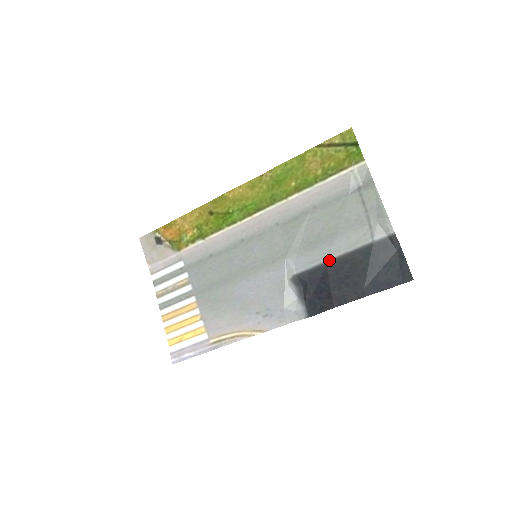
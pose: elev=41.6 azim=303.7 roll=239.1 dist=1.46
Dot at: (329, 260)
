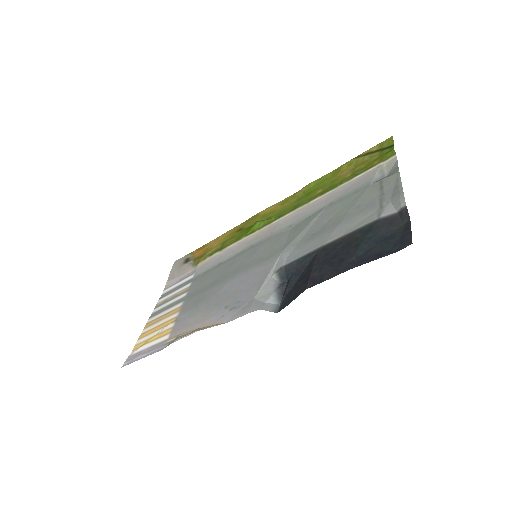
Dot at: (323, 245)
